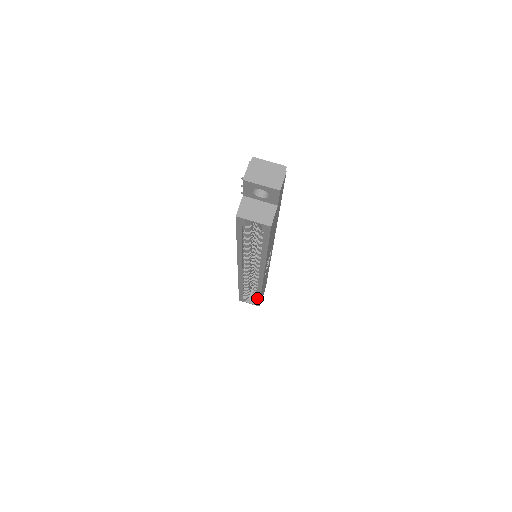
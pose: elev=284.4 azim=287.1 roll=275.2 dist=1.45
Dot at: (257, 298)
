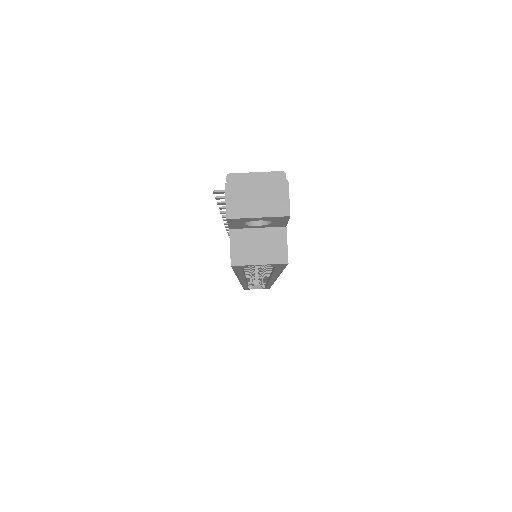
Dot at: occluded
